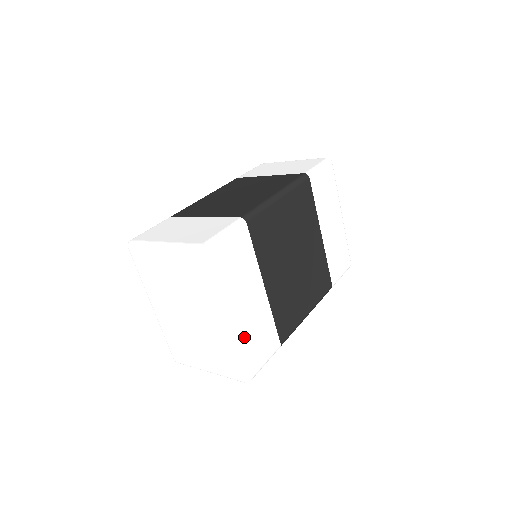
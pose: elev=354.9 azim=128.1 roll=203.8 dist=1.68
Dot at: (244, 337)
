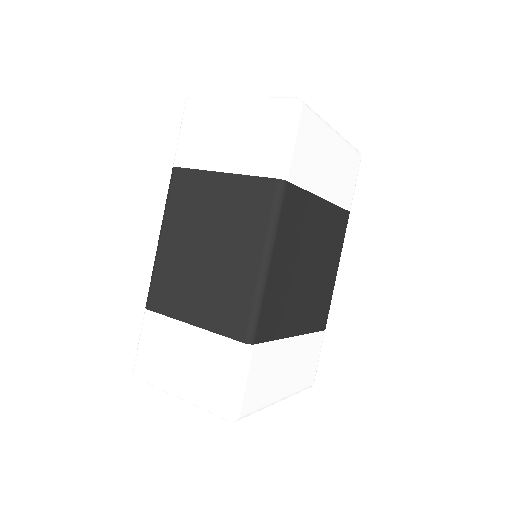
Dot at: (297, 383)
